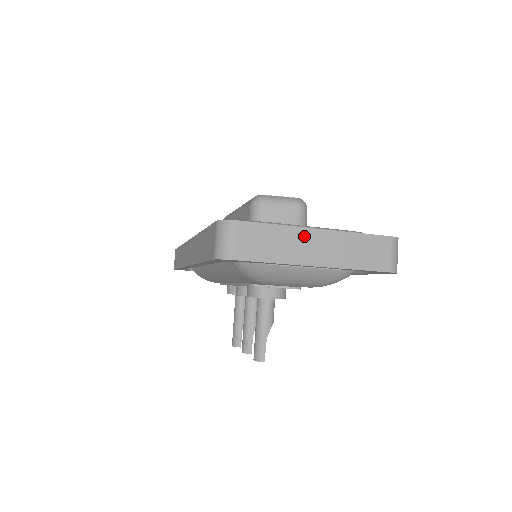
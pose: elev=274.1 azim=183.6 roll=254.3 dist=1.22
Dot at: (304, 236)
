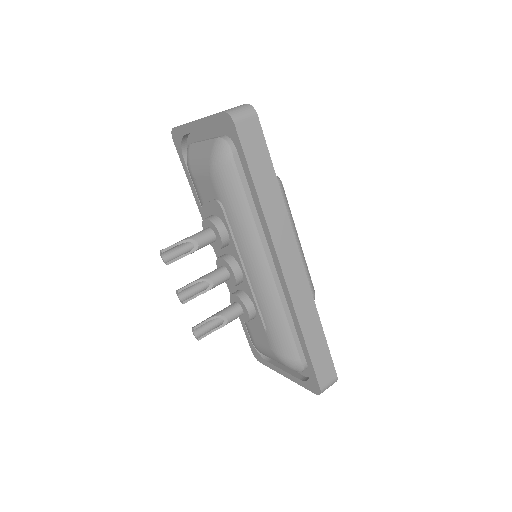
Dot at: occluded
